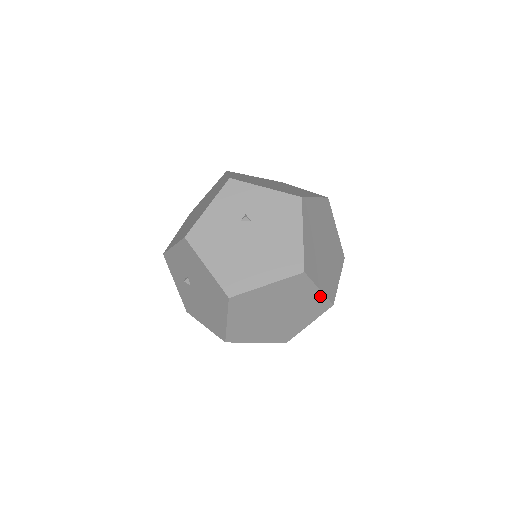
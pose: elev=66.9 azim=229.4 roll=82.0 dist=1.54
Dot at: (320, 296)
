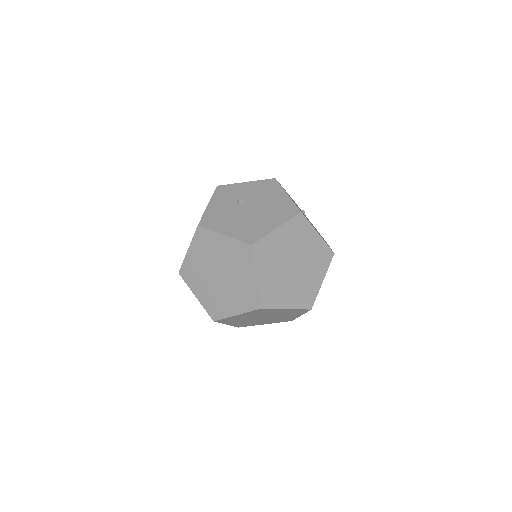
Dot at: (317, 288)
